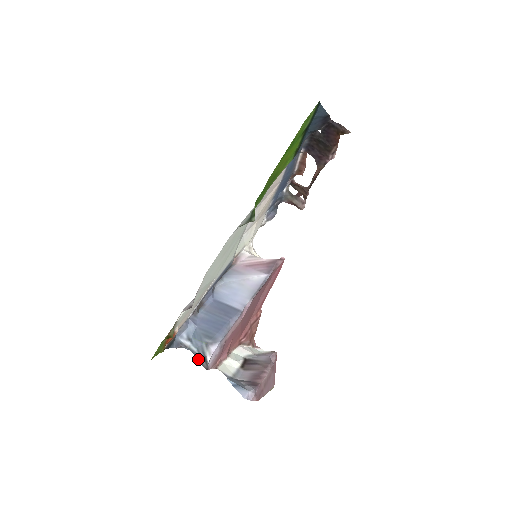
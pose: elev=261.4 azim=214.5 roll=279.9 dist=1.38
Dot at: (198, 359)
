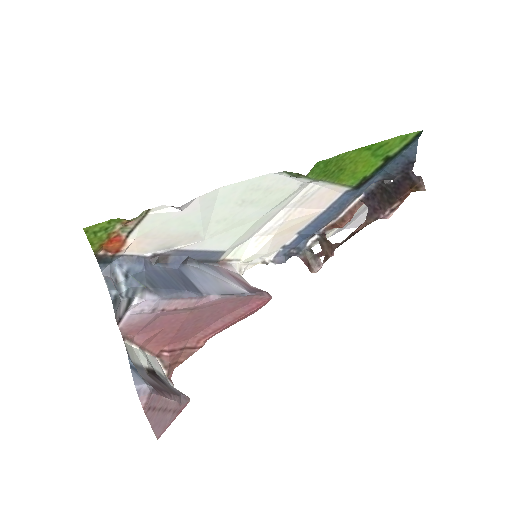
Dot at: (114, 309)
